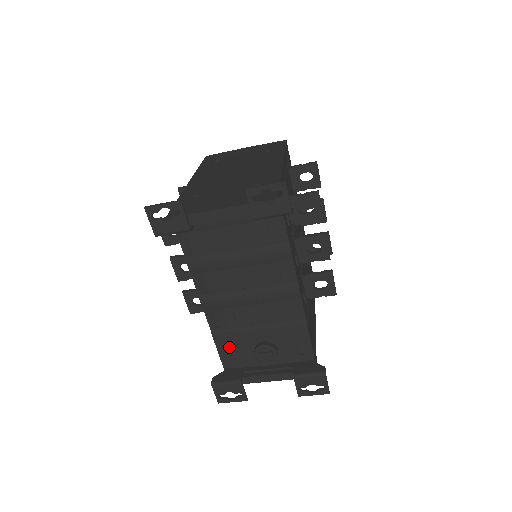
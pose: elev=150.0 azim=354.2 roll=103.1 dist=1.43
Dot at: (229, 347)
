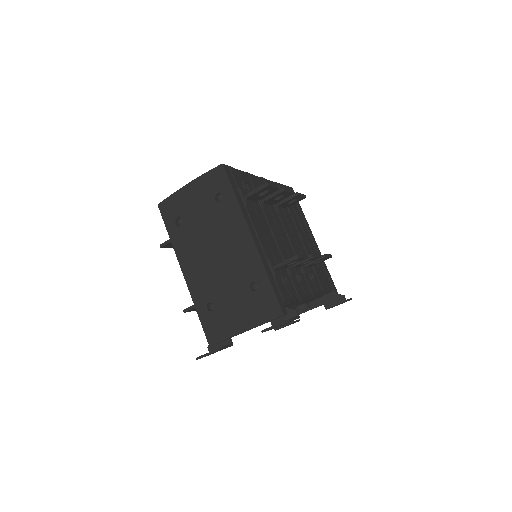
Dot at: occluded
